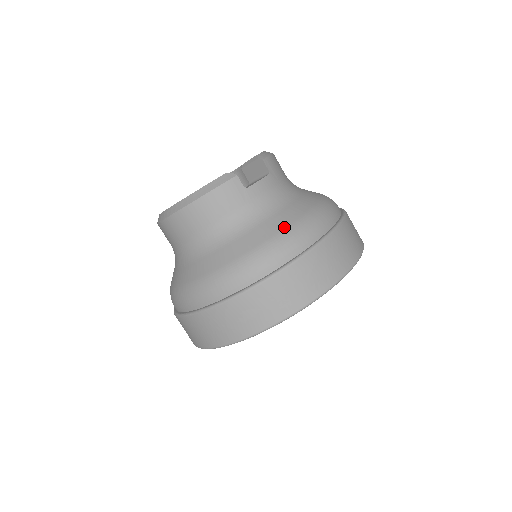
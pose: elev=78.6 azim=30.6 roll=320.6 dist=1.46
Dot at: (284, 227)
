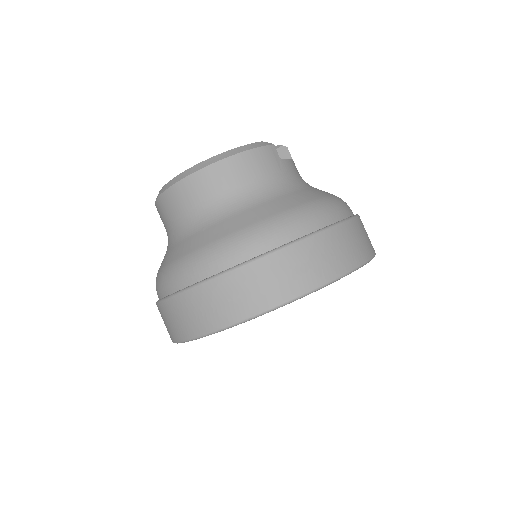
Dot at: (323, 196)
